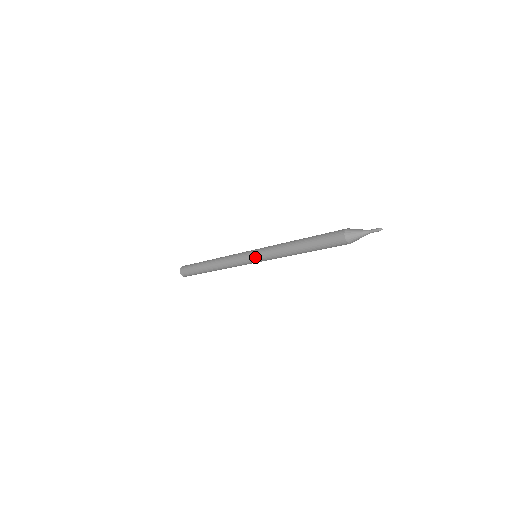
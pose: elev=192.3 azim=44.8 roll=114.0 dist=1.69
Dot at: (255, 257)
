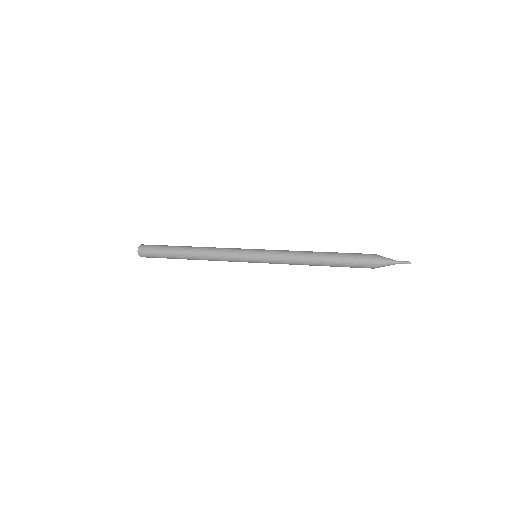
Dot at: occluded
